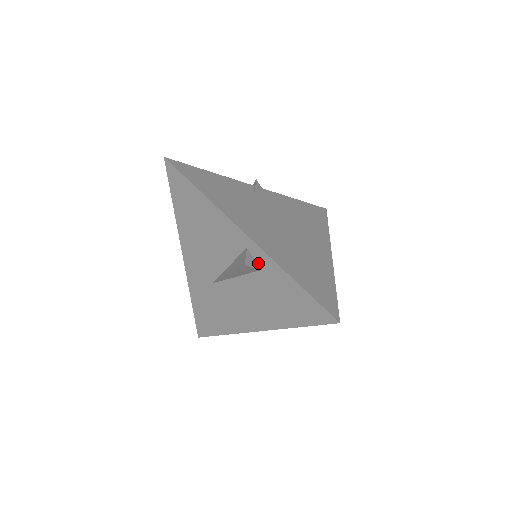
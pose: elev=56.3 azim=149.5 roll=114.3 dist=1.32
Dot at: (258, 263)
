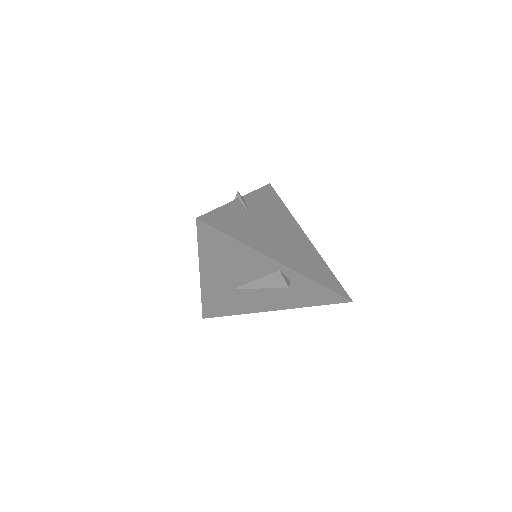
Dot at: (288, 278)
